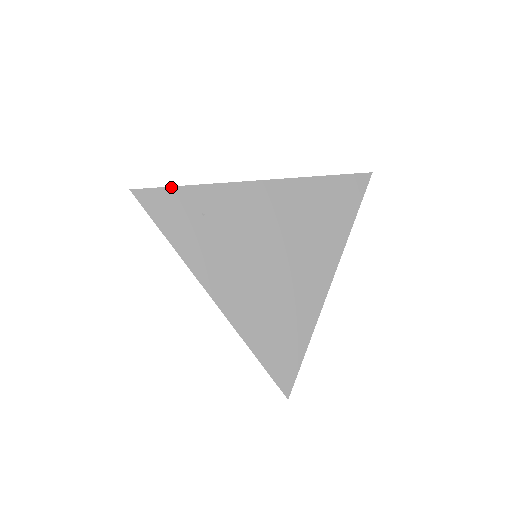
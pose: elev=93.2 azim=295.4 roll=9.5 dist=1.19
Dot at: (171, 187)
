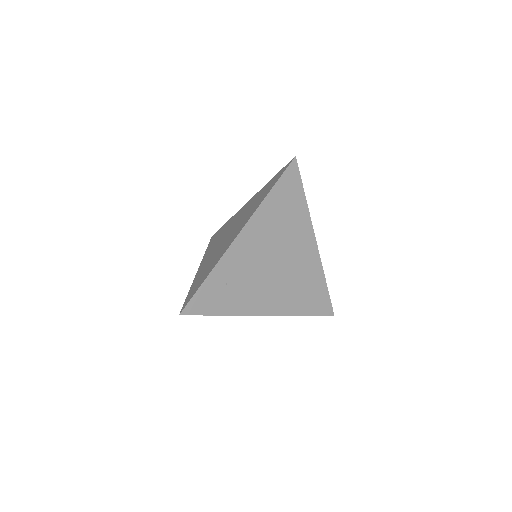
Dot at: (198, 290)
